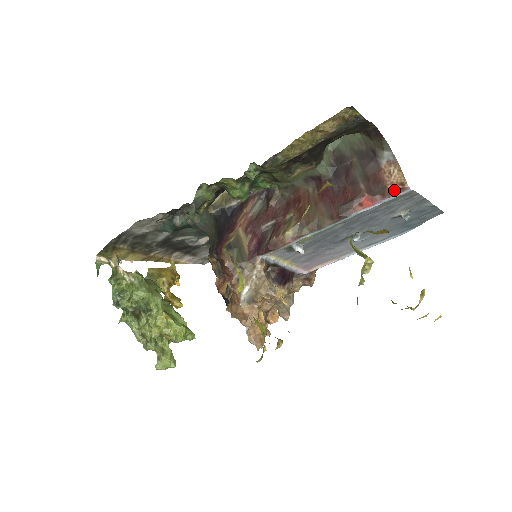
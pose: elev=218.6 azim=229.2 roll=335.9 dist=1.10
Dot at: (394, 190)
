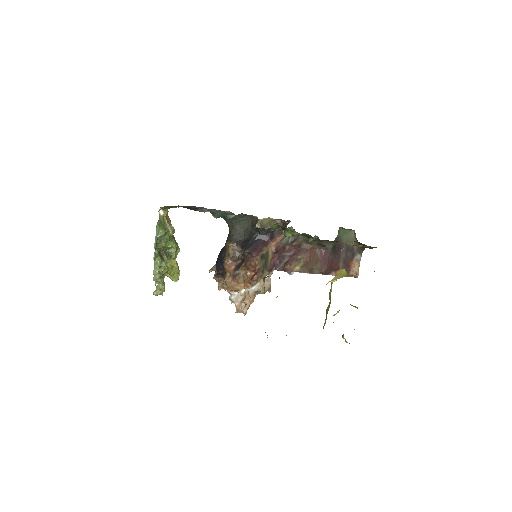
Dot at: occluded
